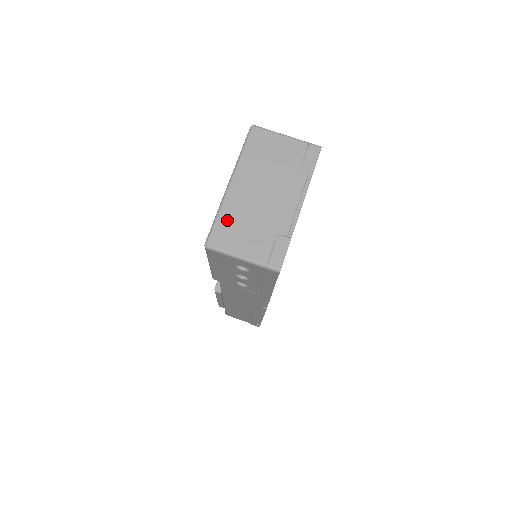
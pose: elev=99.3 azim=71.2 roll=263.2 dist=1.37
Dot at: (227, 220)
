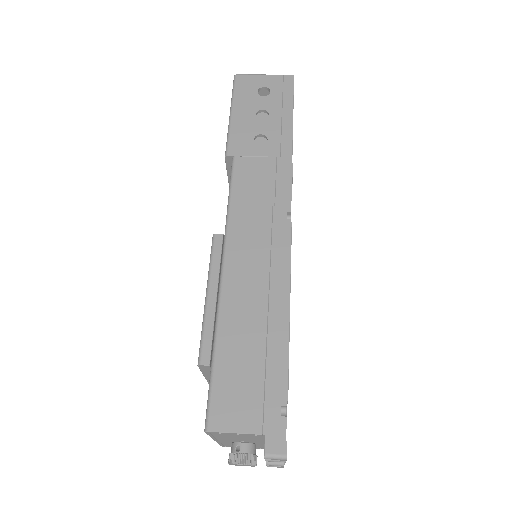
Dot at: occluded
